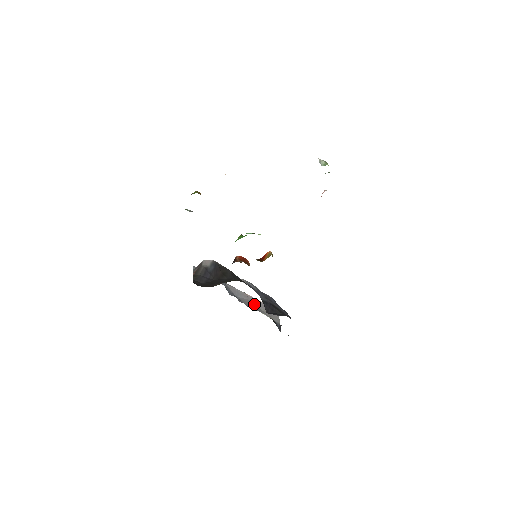
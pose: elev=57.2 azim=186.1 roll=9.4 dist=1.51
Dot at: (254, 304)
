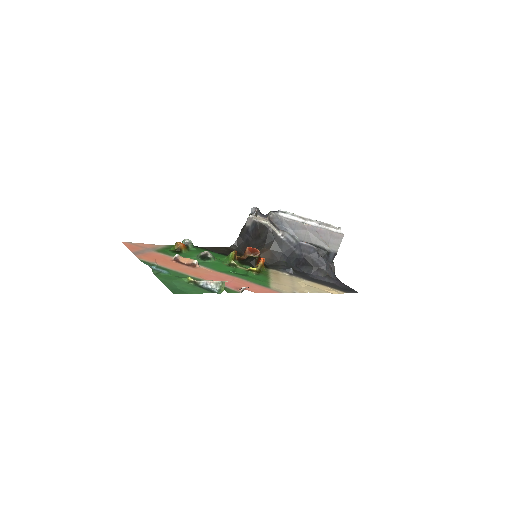
Dot at: (312, 235)
